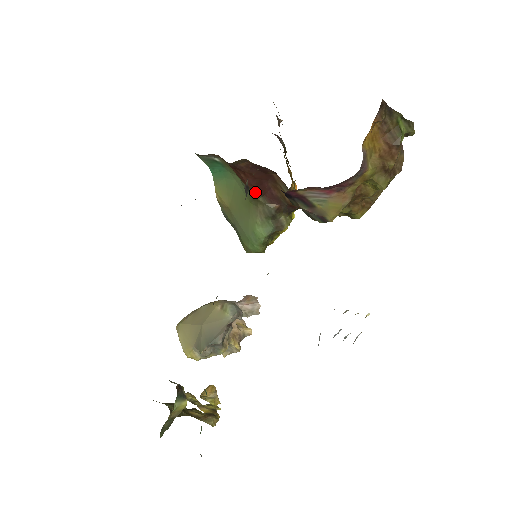
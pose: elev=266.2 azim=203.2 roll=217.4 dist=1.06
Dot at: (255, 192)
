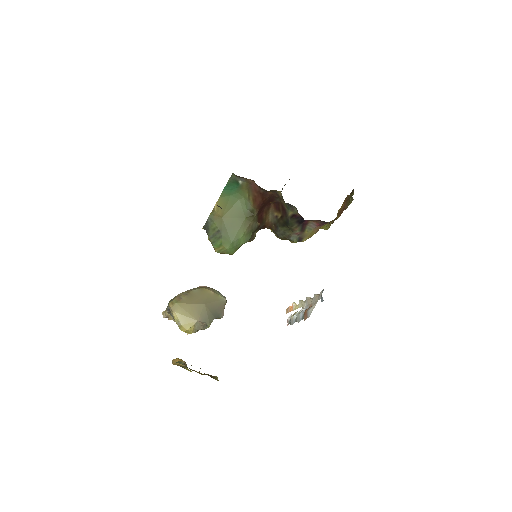
Dot at: (257, 212)
